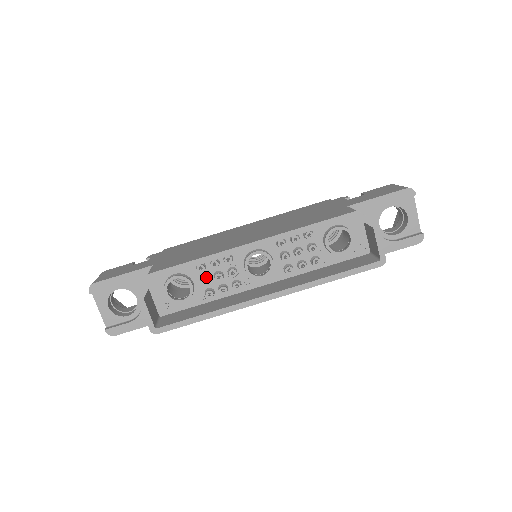
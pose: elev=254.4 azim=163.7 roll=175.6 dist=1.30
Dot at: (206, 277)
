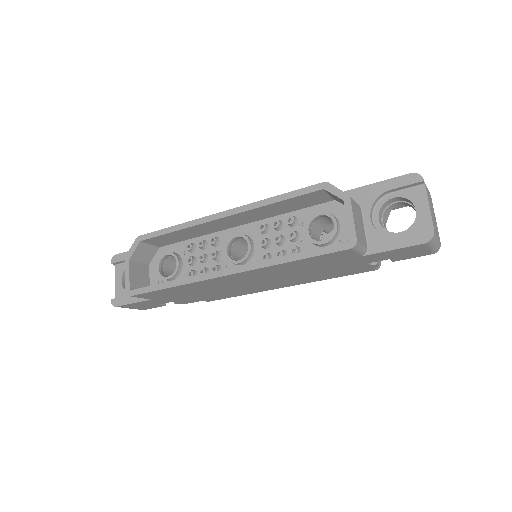
Dot at: (192, 256)
